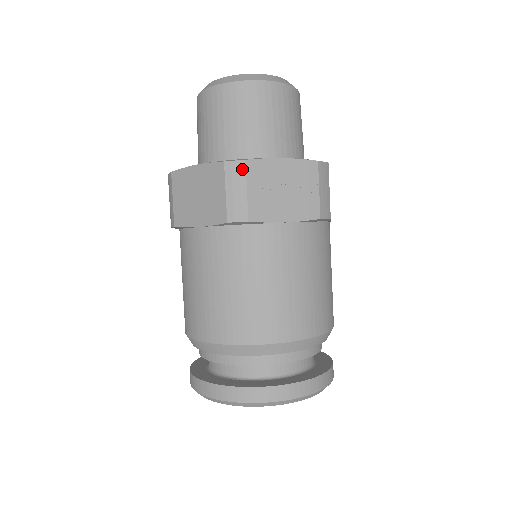
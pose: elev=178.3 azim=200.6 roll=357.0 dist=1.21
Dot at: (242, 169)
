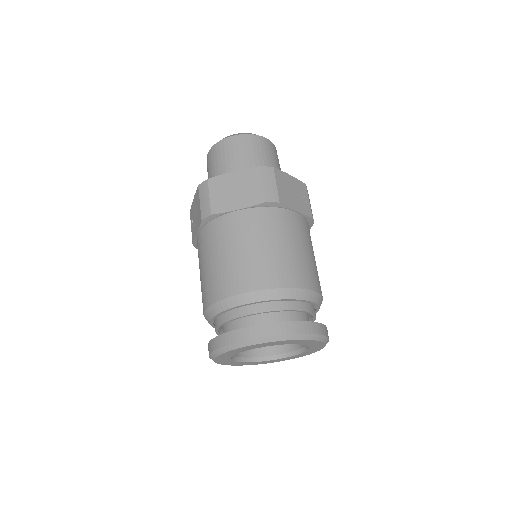
Dot at: (272, 172)
